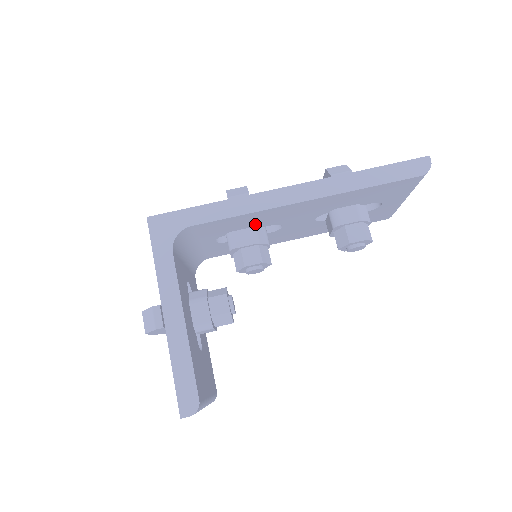
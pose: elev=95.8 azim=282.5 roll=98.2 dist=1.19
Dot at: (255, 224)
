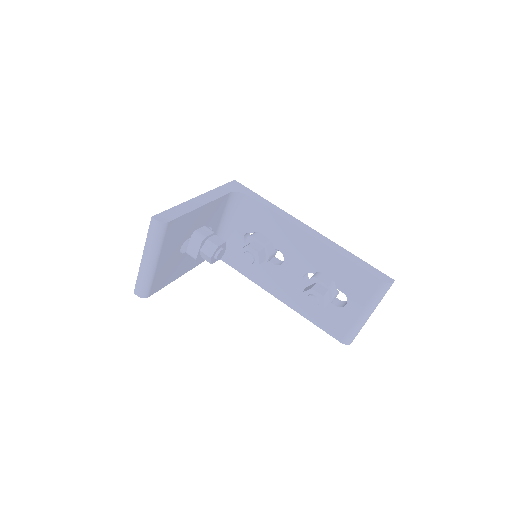
Dot at: (274, 237)
